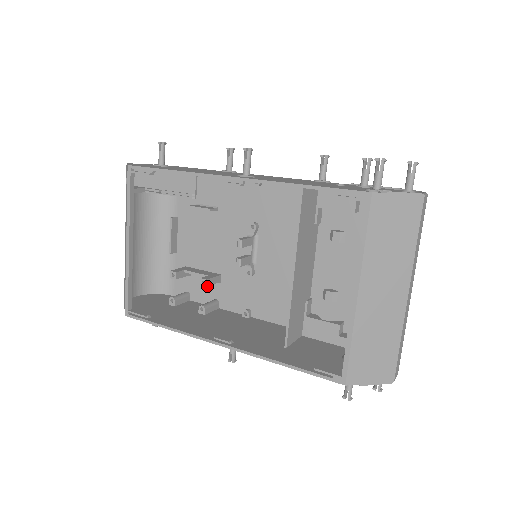
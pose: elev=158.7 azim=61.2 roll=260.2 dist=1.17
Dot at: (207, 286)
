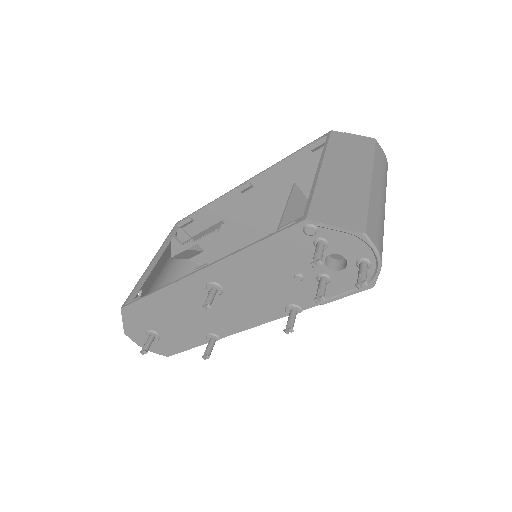
Dot at: occluded
